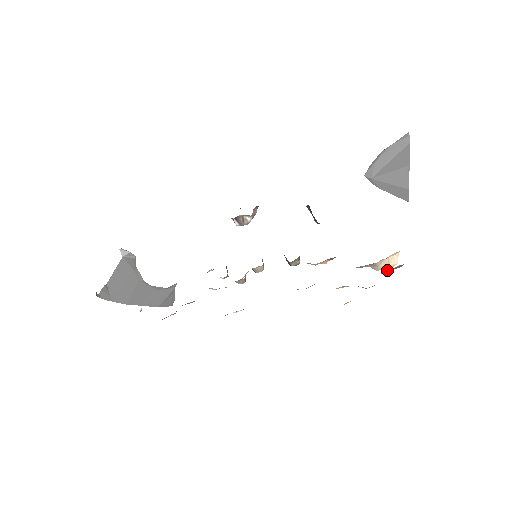
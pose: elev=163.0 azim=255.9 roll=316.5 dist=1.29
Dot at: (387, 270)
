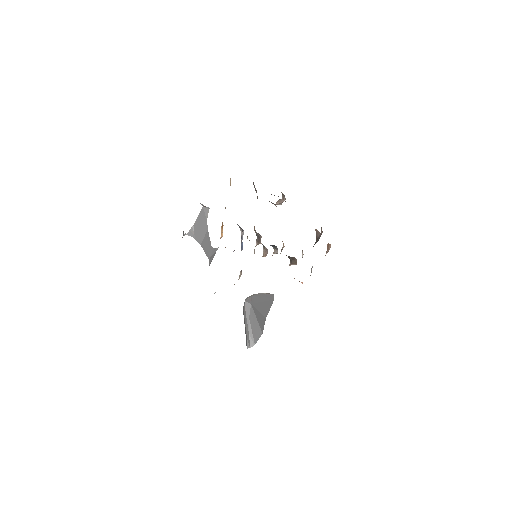
Dot at: occluded
